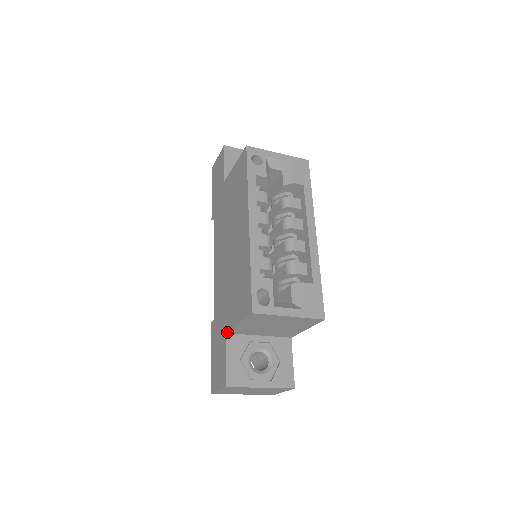
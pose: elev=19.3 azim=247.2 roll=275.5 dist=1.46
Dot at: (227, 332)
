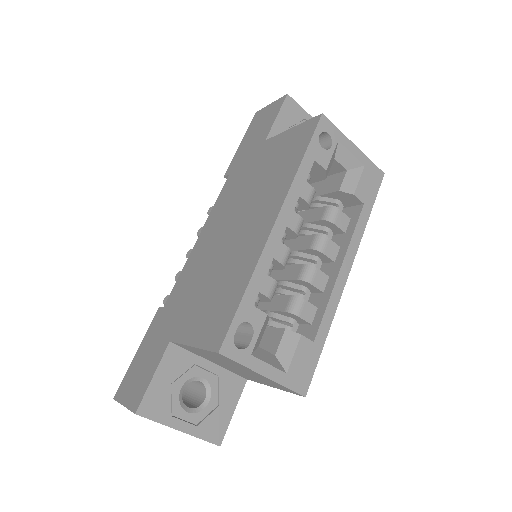
Dot at: (172, 341)
